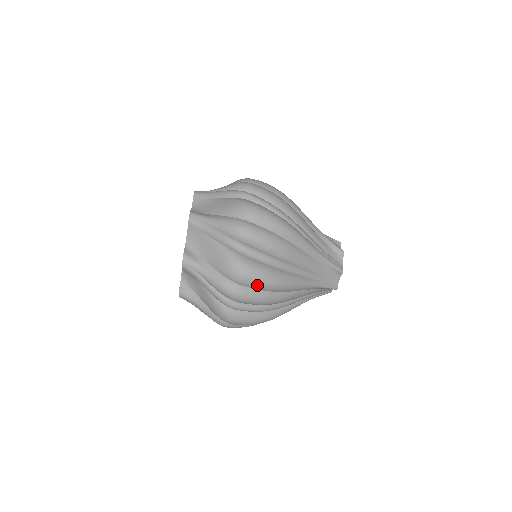
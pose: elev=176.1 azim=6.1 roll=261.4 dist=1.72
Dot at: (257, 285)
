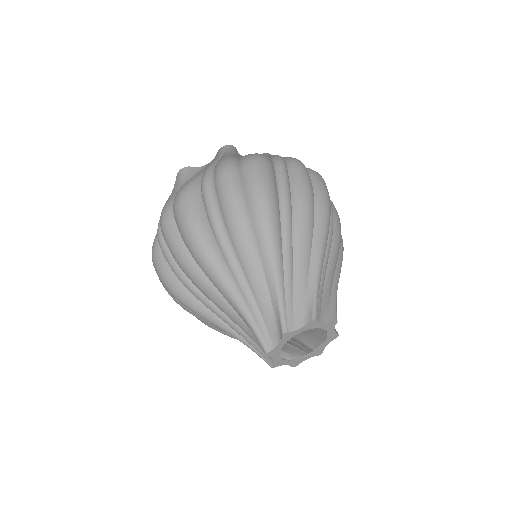
Dot at: (180, 224)
